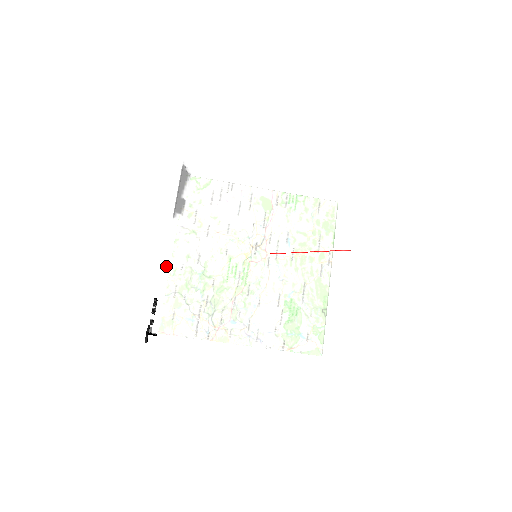
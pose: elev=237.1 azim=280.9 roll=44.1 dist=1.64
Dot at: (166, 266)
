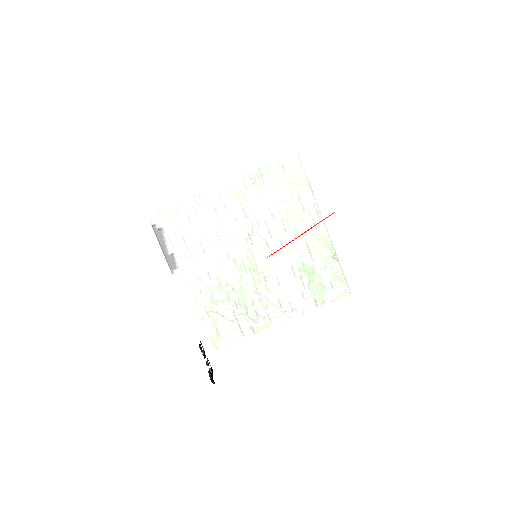
Dot at: (192, 315)
